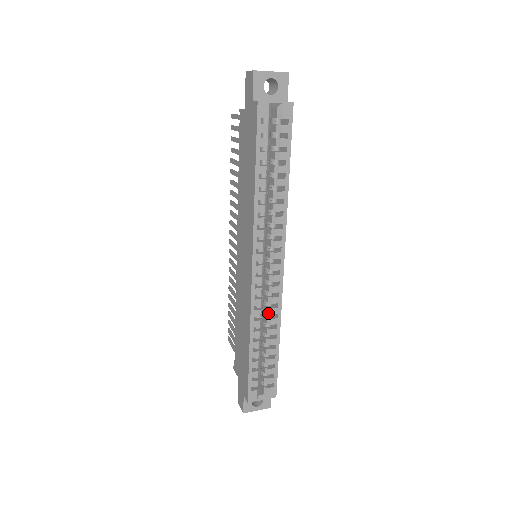
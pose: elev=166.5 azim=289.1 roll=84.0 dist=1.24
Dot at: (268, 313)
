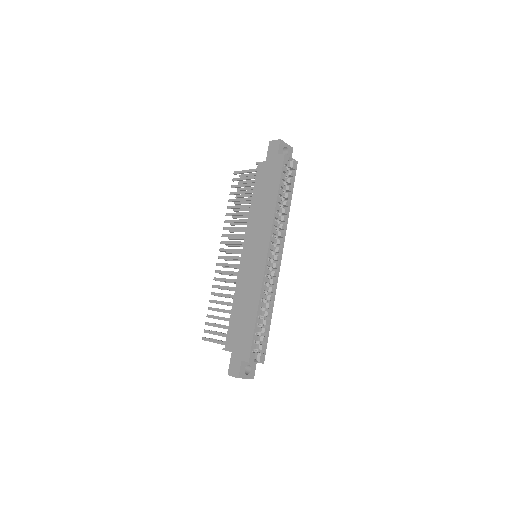
Dot at: (269, 291)
